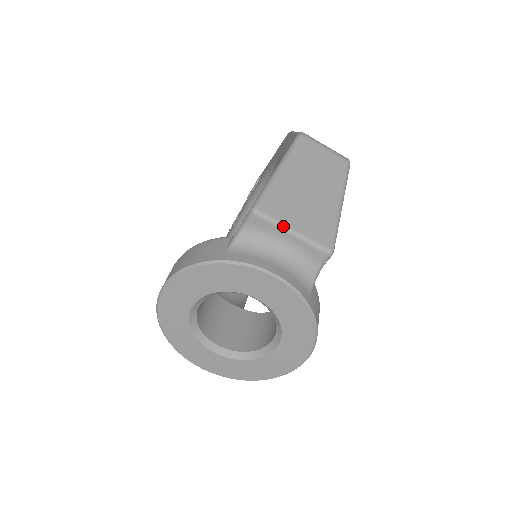
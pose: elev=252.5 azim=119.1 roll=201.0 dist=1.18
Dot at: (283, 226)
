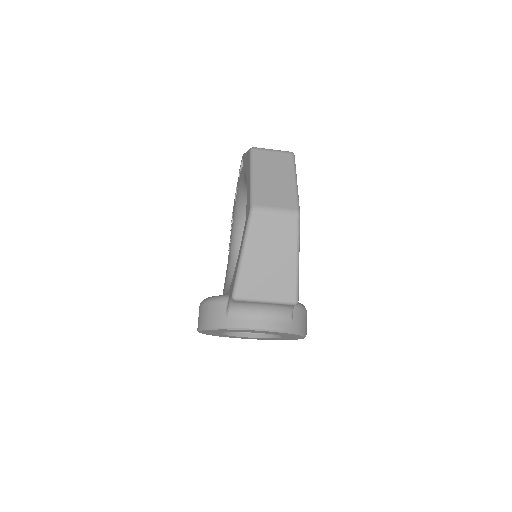
Dot at: (257, 301)
